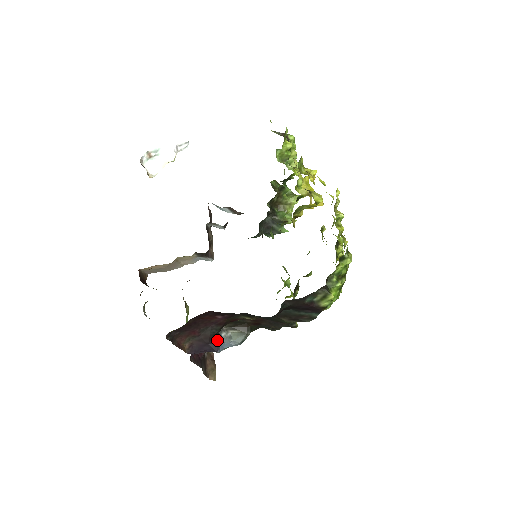
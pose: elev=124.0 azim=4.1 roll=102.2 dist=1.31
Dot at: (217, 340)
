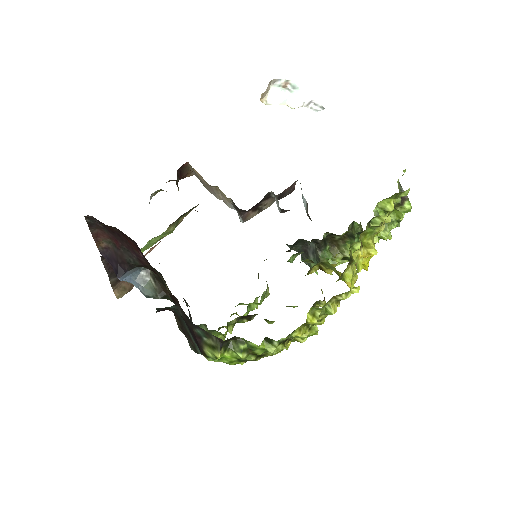
Dot at: (127, 270)
